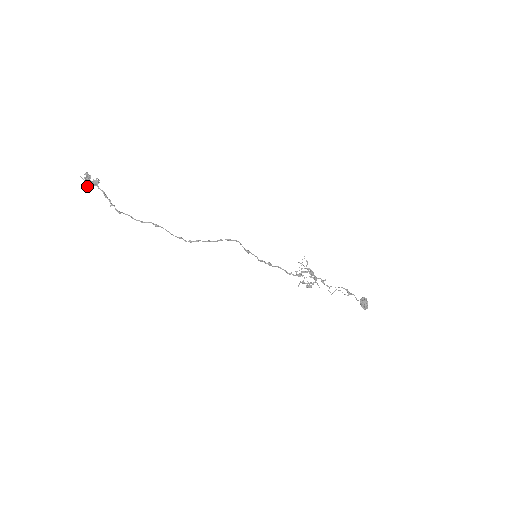
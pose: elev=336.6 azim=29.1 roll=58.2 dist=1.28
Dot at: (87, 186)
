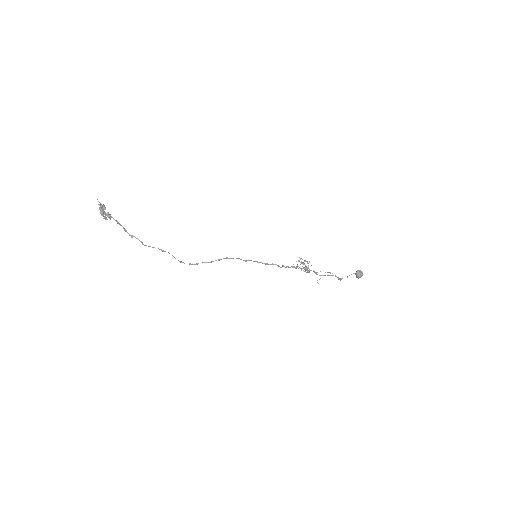
Dot at: (103, 213)
